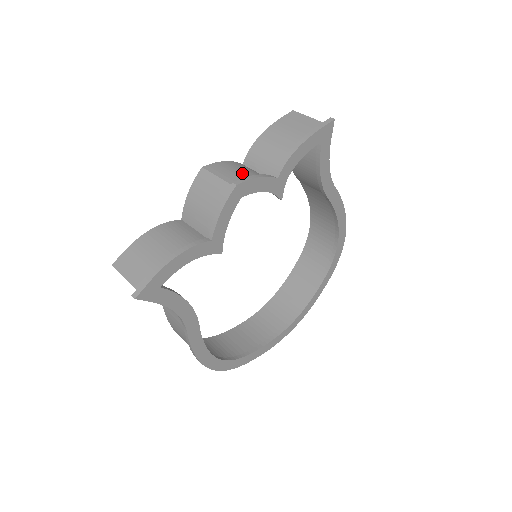
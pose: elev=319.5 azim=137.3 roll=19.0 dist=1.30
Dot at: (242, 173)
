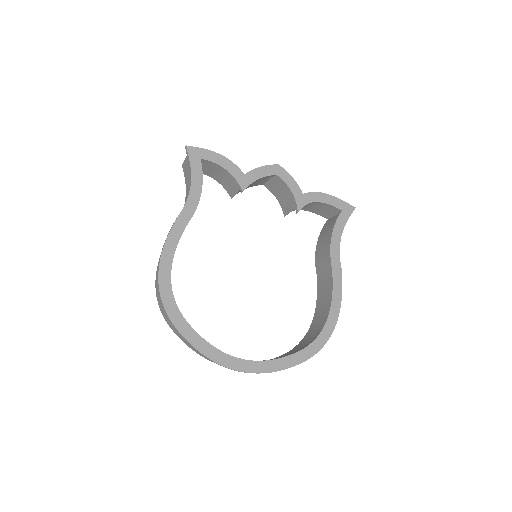
Dot at: occluded
